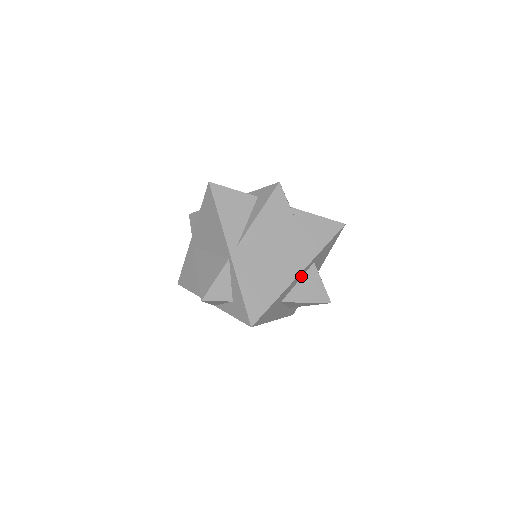
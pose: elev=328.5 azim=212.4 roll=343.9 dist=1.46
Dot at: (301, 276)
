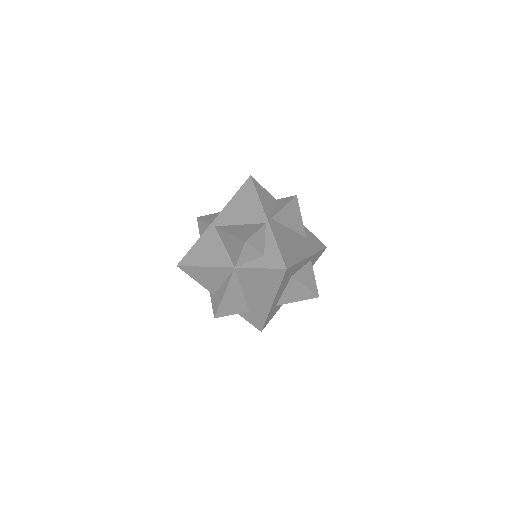
Dot at: (305, 264)
